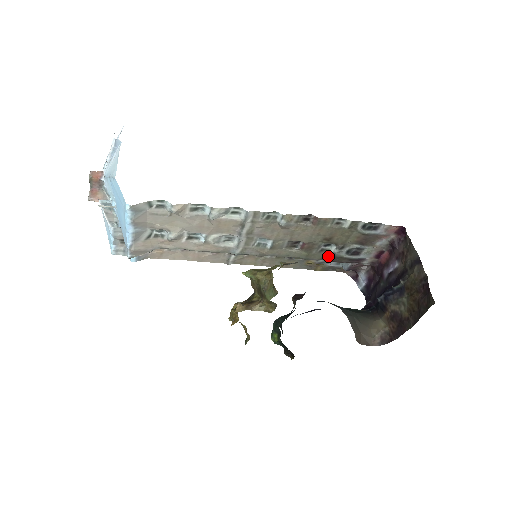
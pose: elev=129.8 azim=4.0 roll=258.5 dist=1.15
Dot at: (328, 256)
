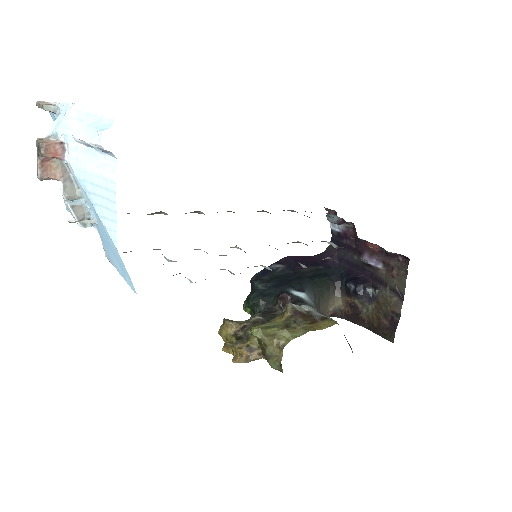
Dot at: occluded
